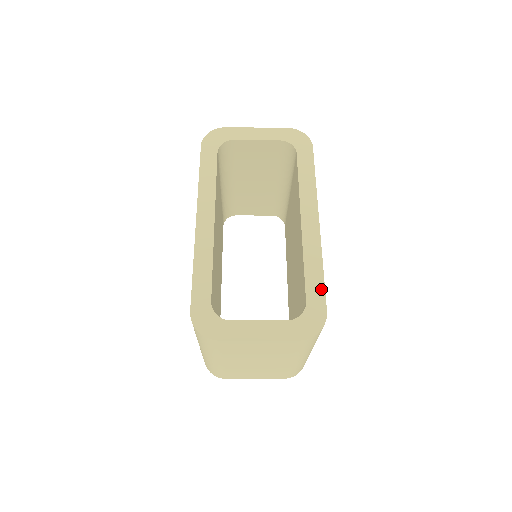
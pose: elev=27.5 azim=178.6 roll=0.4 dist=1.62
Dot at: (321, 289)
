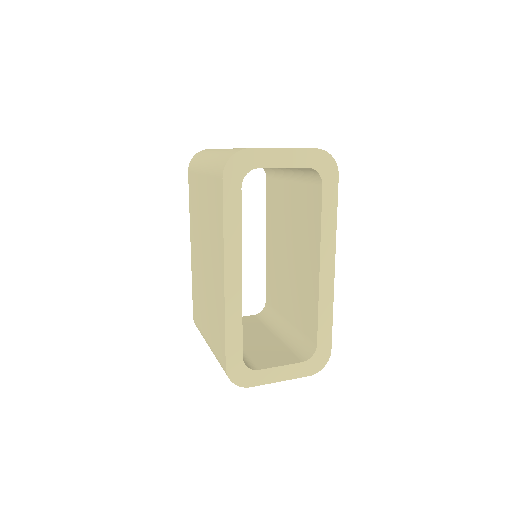
Dot at: (329, 332)
